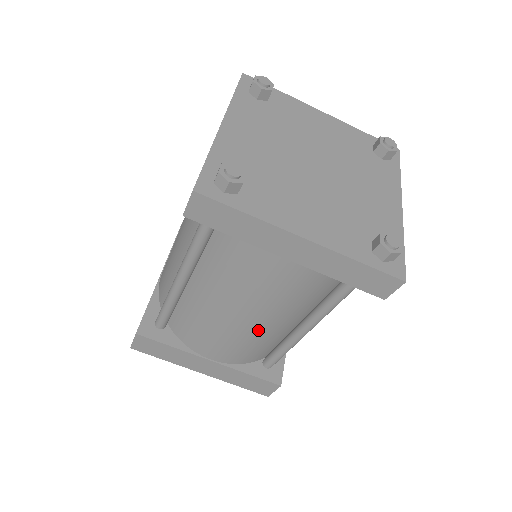
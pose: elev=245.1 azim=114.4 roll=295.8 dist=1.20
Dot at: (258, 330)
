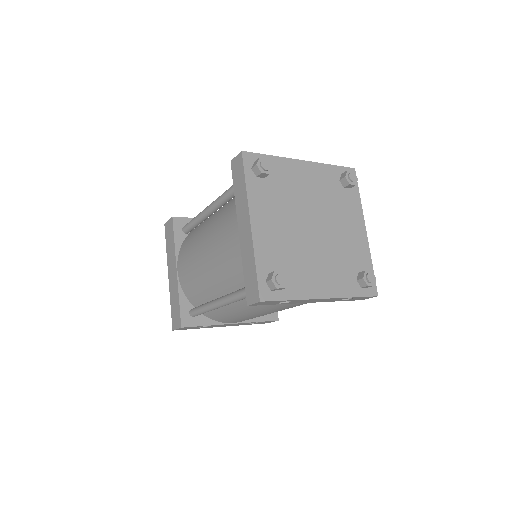
Dot at: (203, 272)
